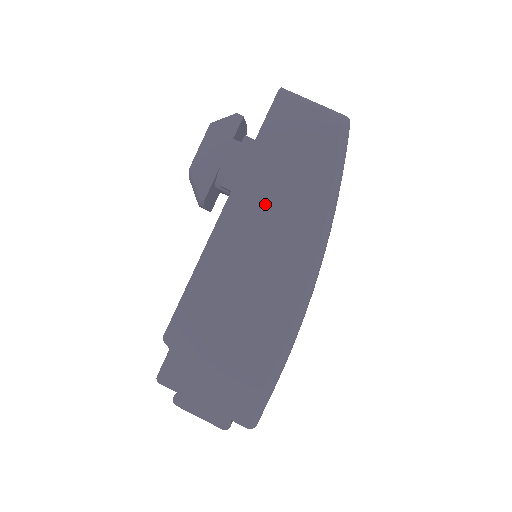
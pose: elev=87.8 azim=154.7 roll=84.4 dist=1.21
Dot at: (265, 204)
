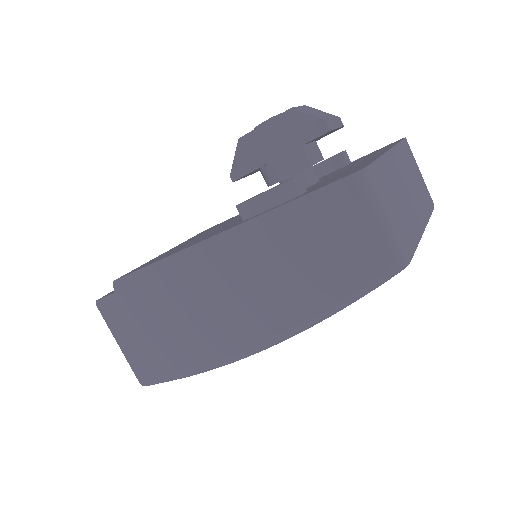
Dot at: (256, 265)
